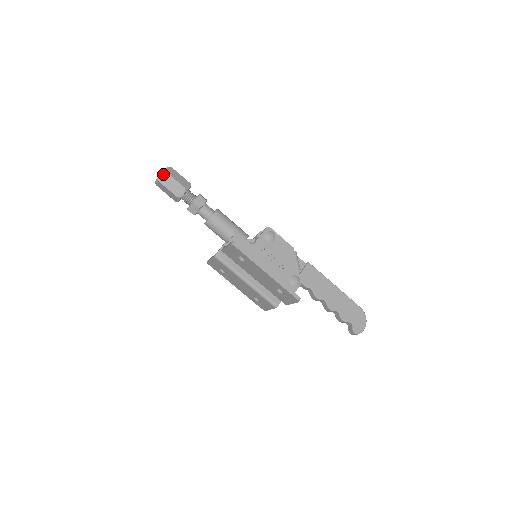
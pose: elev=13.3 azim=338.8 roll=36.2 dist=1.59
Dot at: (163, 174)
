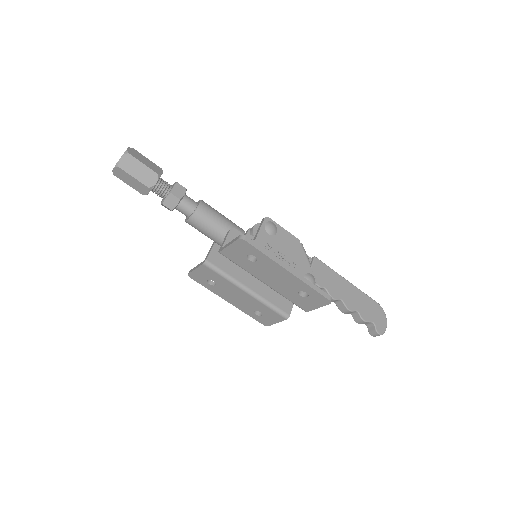
Dot at: (125, 157)
